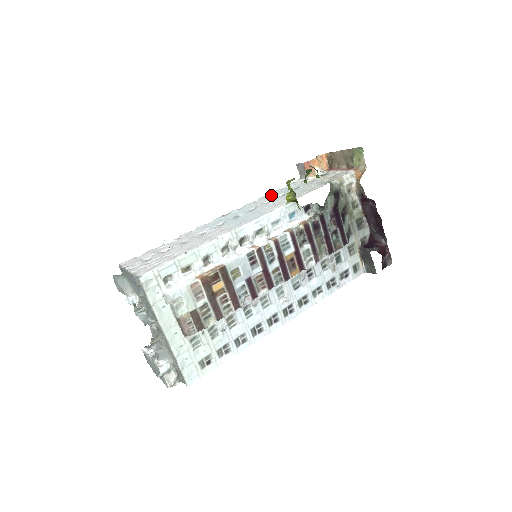
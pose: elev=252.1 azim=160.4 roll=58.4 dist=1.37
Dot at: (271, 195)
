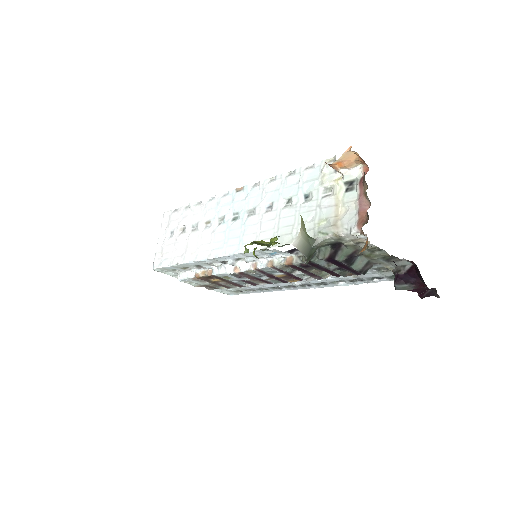
Dot at: (283, 185)
